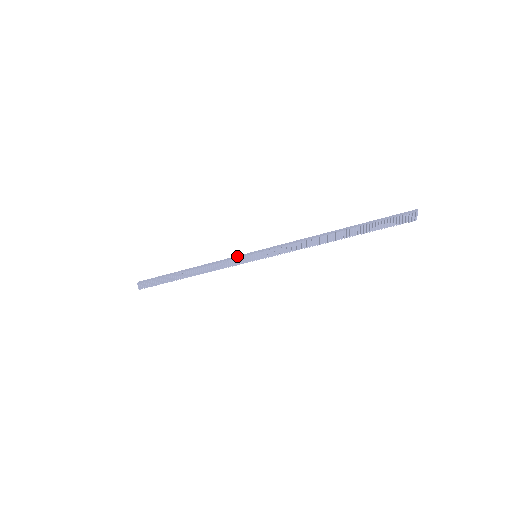
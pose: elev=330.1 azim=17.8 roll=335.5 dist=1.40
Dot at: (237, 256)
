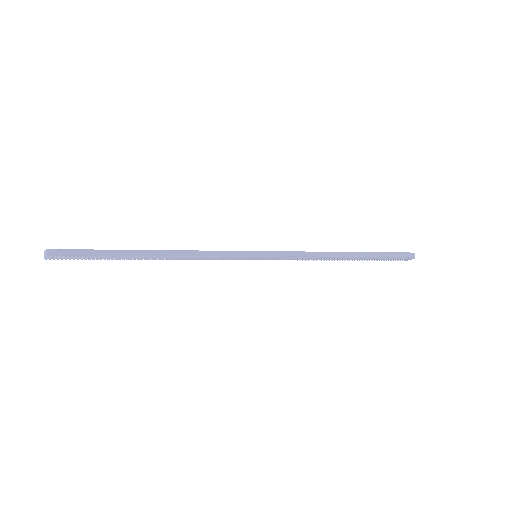
Dot at: (233, 253)
